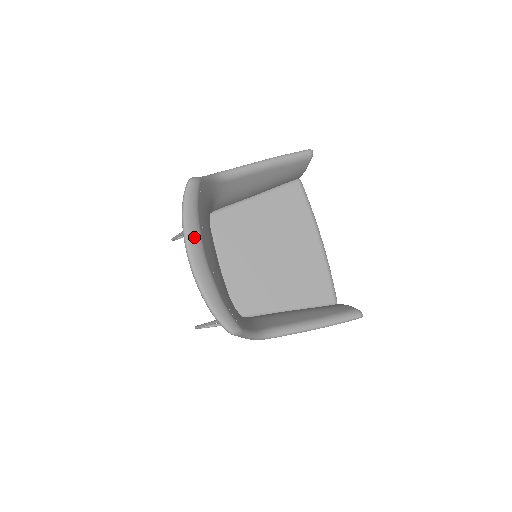
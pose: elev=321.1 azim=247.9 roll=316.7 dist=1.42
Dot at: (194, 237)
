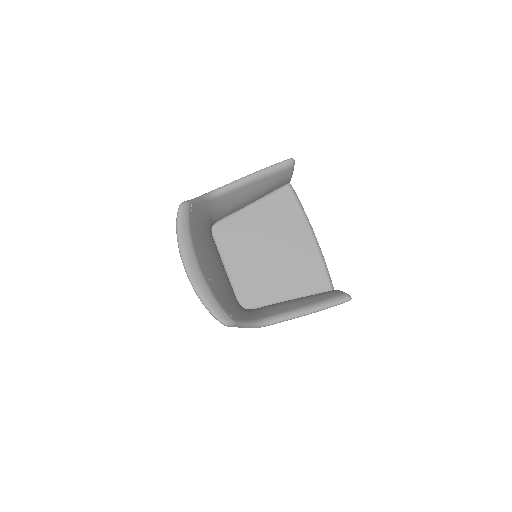
Dot at: (187, 251)
